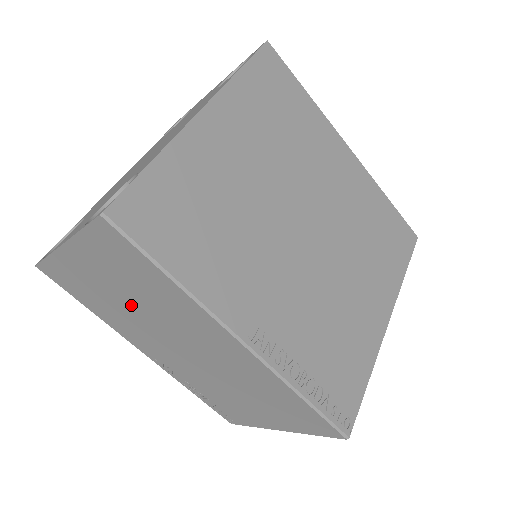
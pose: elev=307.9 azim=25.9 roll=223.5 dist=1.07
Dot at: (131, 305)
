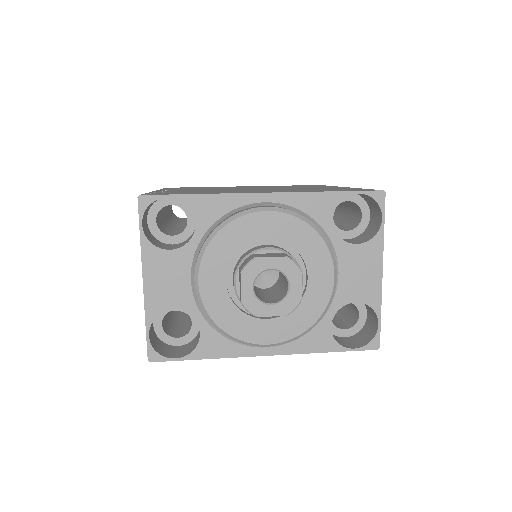
Dot at: occluded
